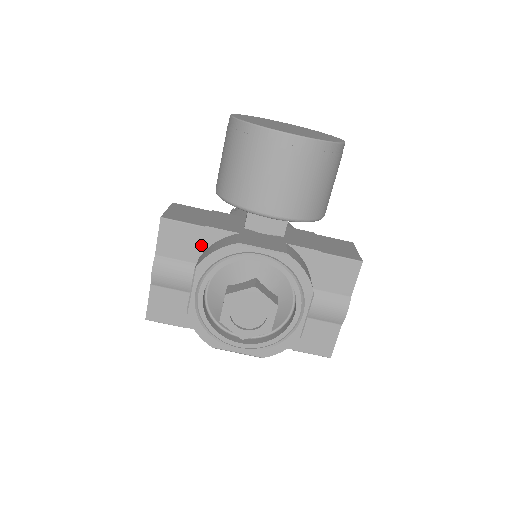
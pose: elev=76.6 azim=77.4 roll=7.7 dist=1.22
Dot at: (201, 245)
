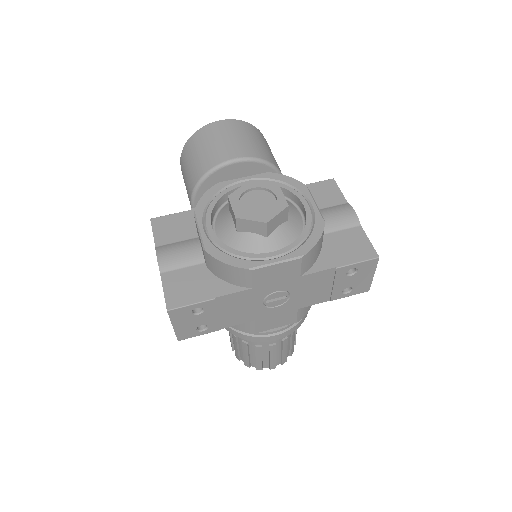
Dot at: (195, 223)
